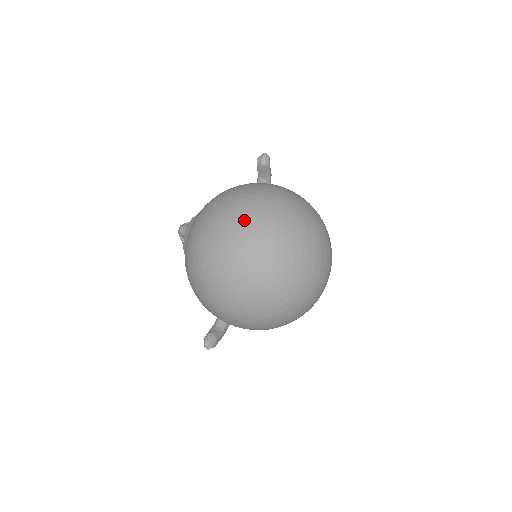
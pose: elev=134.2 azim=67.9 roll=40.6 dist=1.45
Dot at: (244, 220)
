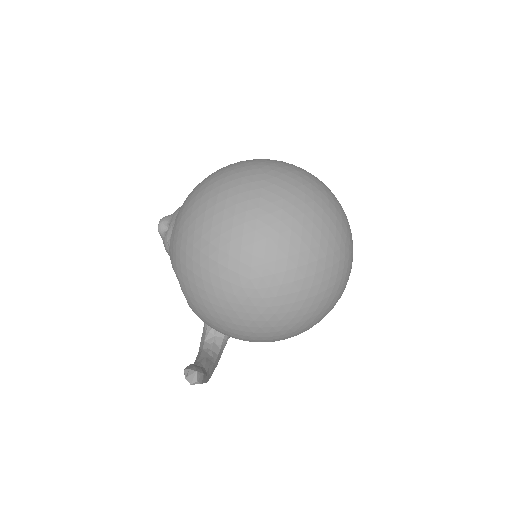
Dot at: (265, 160)
